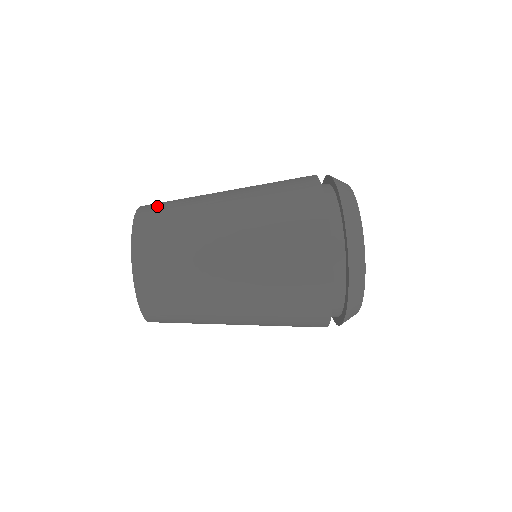
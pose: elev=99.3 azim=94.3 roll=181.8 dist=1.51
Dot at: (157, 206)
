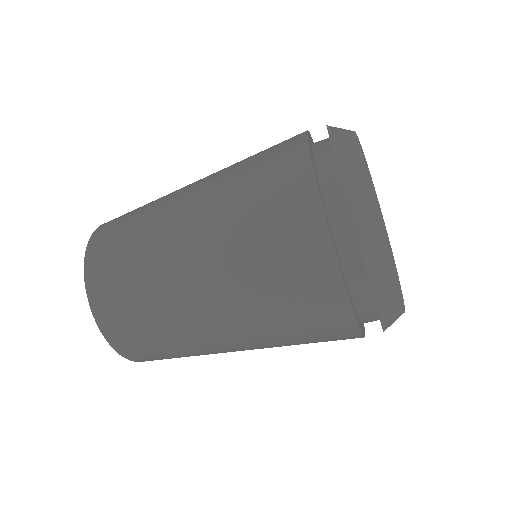
Dot at: (119, 319)
